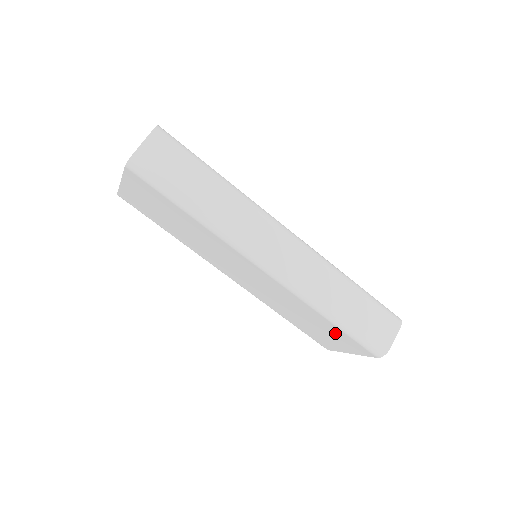
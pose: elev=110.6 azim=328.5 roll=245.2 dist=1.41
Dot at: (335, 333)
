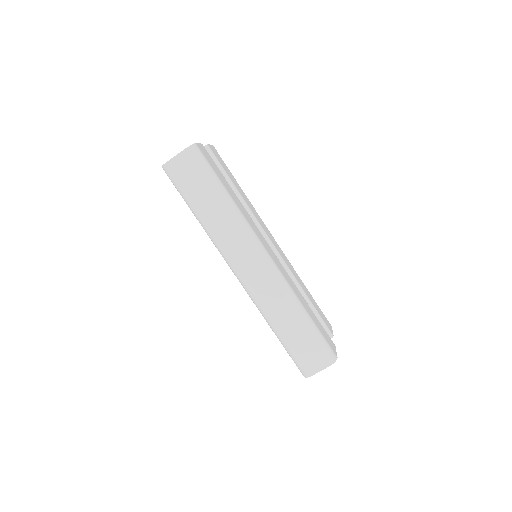
Dot at: occluded
